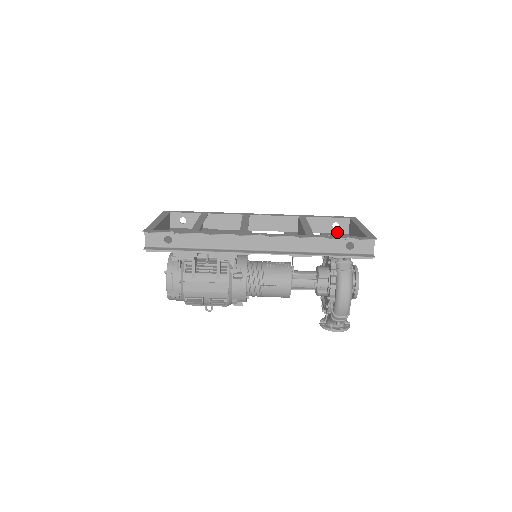
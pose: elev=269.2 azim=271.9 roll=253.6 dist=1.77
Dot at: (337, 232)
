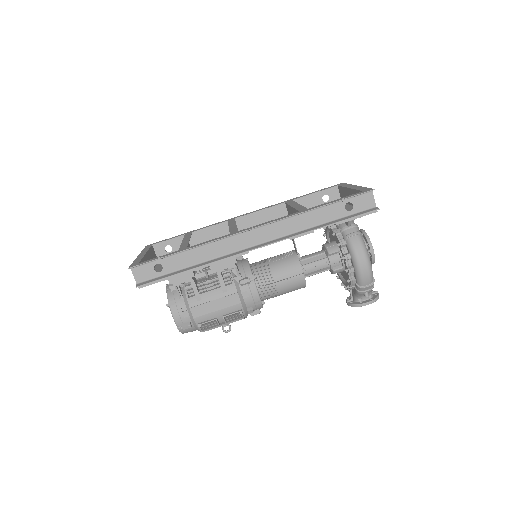
Dot at: occluded
